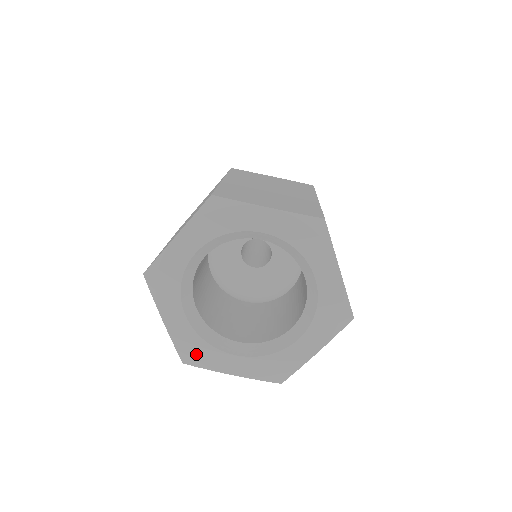
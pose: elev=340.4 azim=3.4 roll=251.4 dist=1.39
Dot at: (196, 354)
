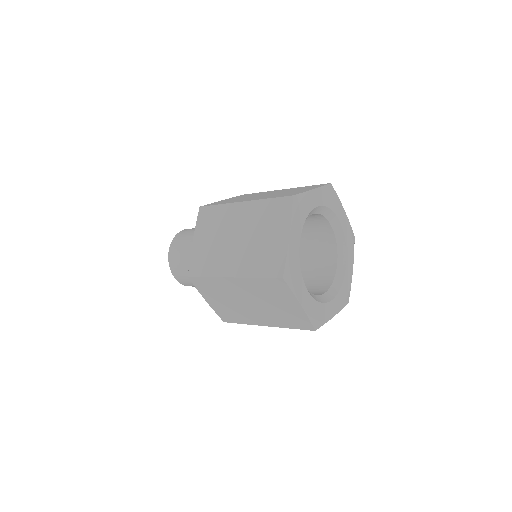
Dot at: (319, 316)
